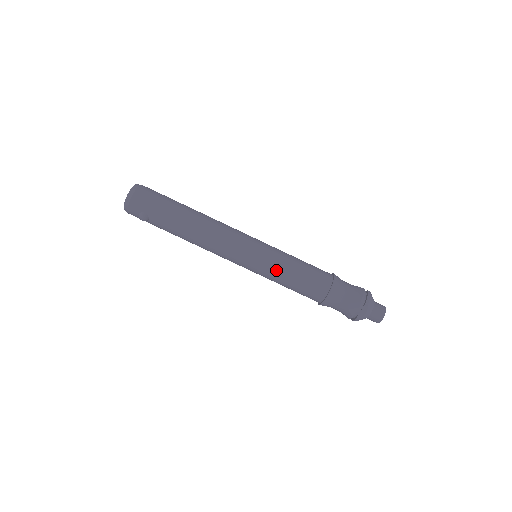
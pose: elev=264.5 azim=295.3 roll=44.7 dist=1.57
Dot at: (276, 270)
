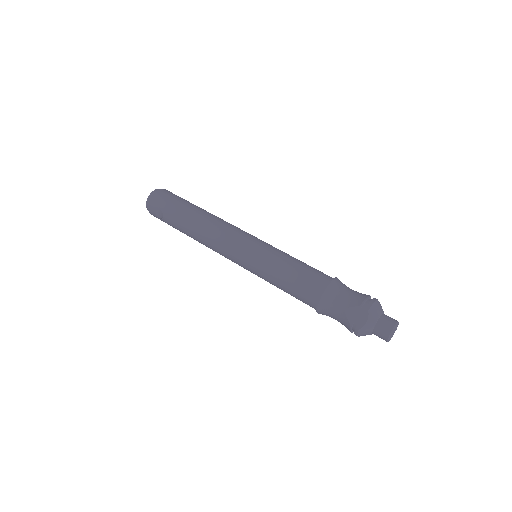
Dot at: (268, 265)
